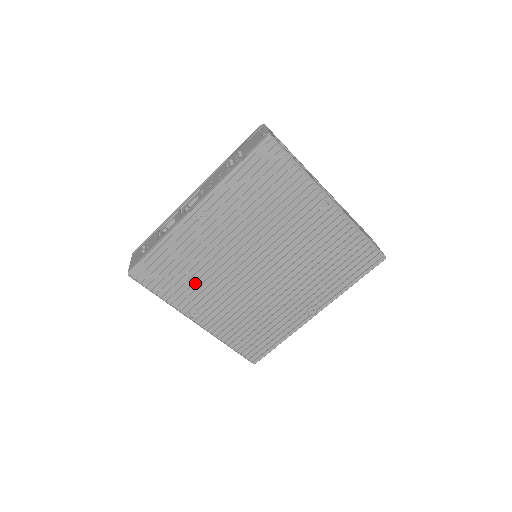
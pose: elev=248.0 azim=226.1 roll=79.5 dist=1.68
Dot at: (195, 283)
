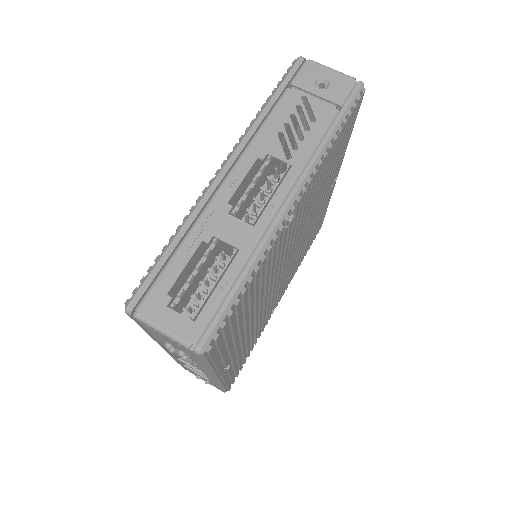
Dot at: (259, 329)
